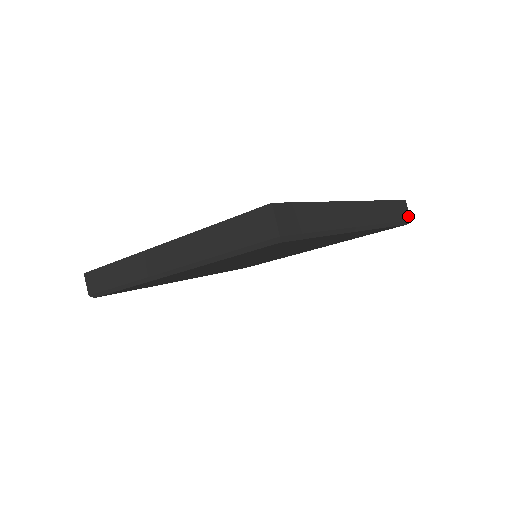
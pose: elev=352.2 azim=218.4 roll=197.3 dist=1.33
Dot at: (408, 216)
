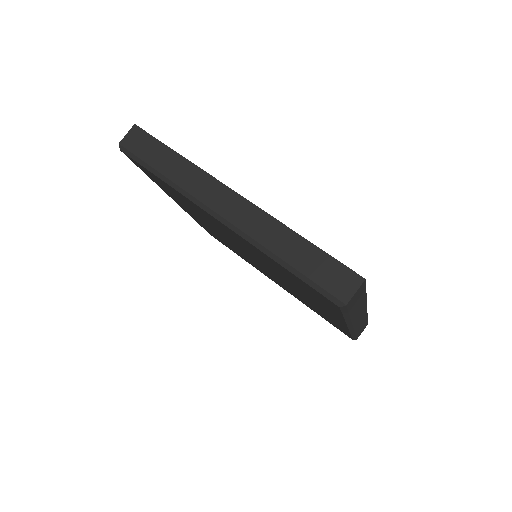
Dot at: occluded
